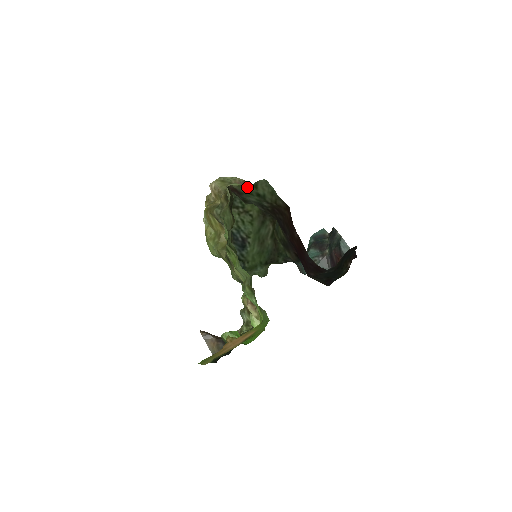
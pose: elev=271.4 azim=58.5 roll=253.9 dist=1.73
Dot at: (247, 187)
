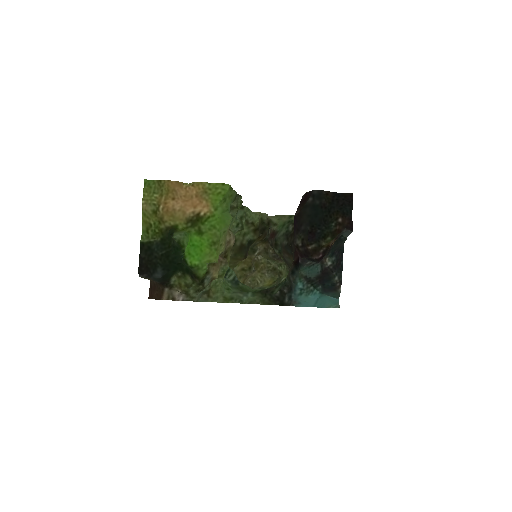
Dot at: (284, 220)
